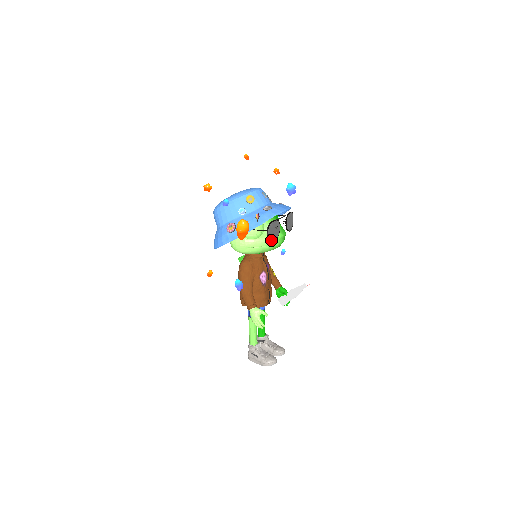
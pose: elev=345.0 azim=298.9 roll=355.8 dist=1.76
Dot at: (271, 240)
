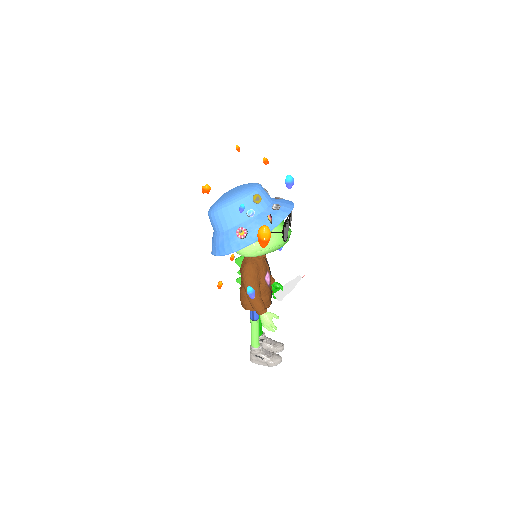
Dot at: (285, 241)
